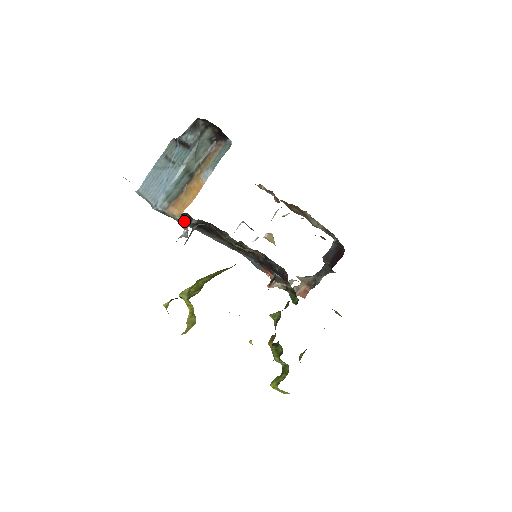
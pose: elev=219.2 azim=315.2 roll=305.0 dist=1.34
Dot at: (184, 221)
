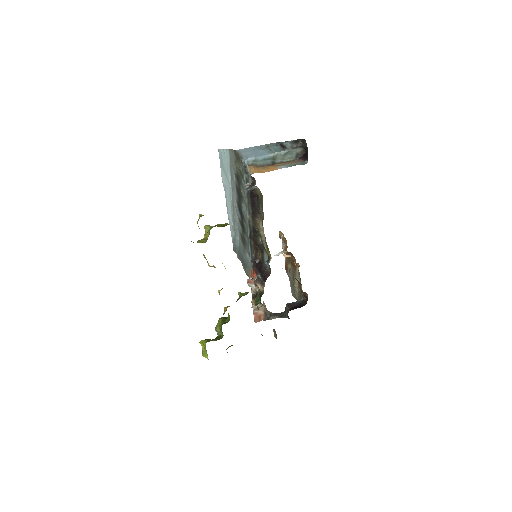
Dot at: occluded
